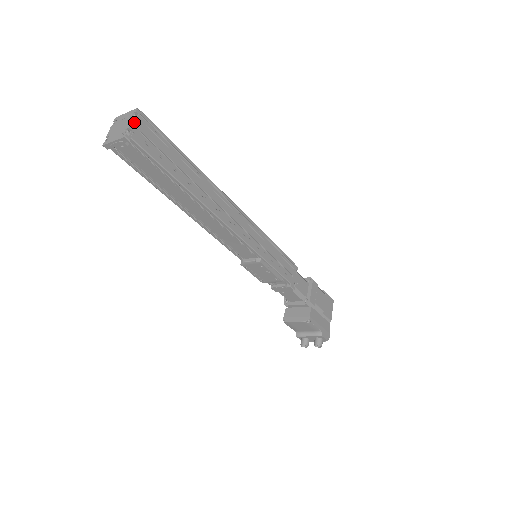
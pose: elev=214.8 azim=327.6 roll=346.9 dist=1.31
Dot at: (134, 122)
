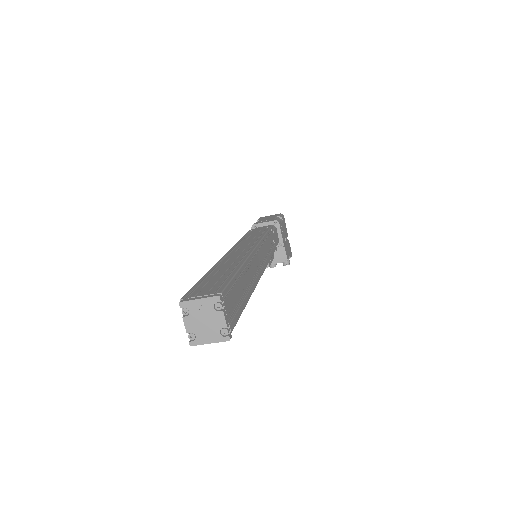
Dot at: (225, 314)
